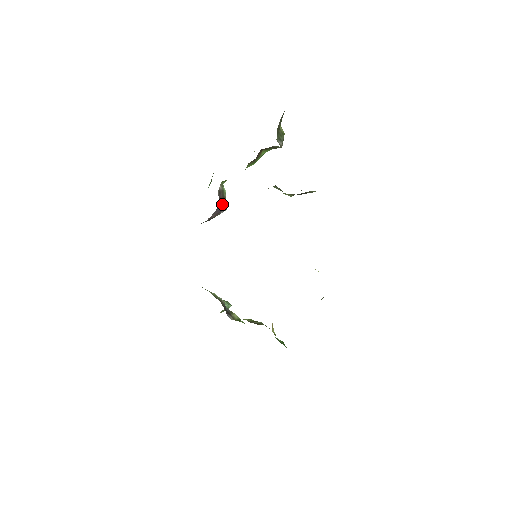
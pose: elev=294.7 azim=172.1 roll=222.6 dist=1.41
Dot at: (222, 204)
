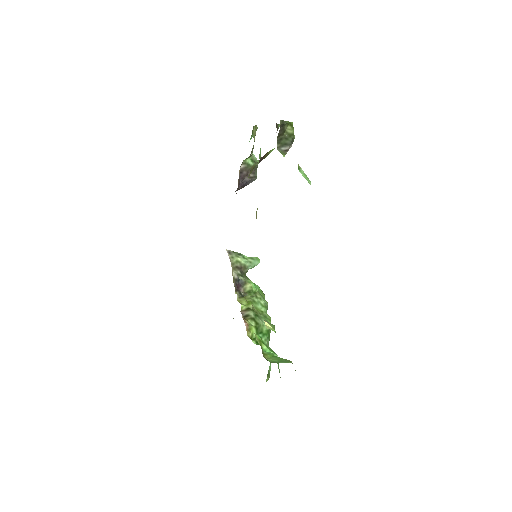
Dot at: (248, 178)
